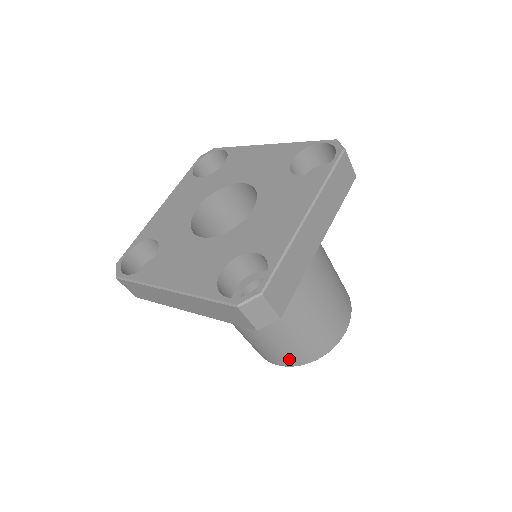
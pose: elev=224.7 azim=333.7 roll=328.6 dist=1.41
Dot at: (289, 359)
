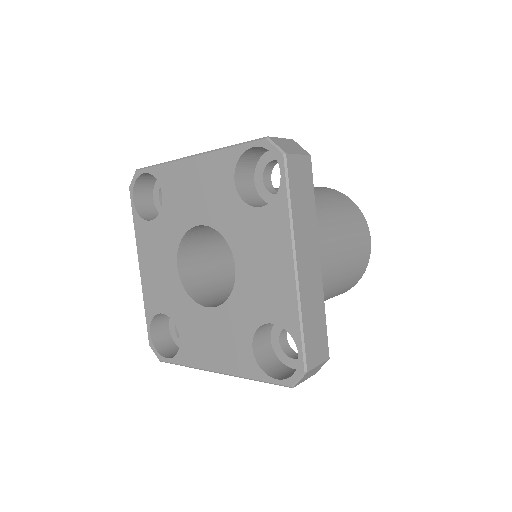
Dot at: occluded
